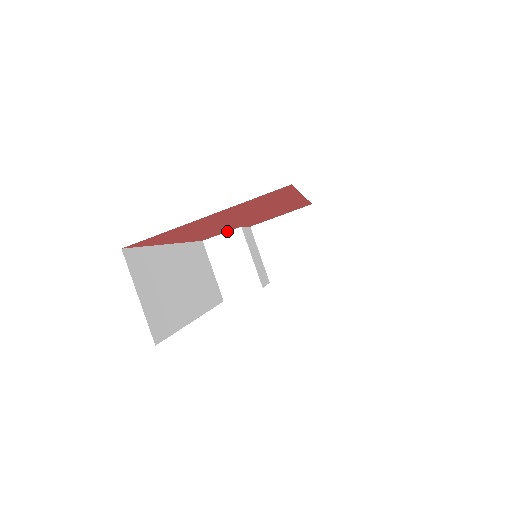
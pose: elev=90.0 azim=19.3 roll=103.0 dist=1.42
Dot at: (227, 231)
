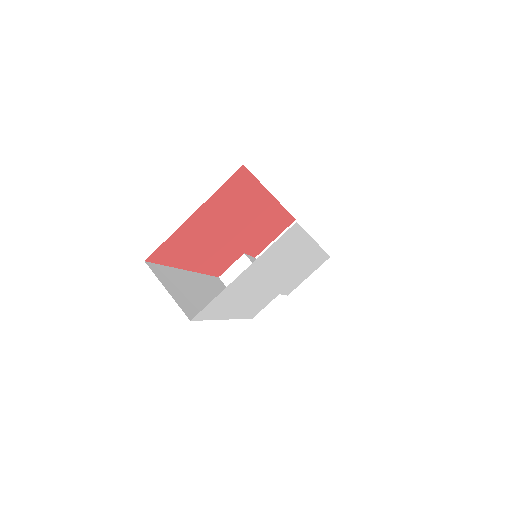
Dot at: (234, 261)
